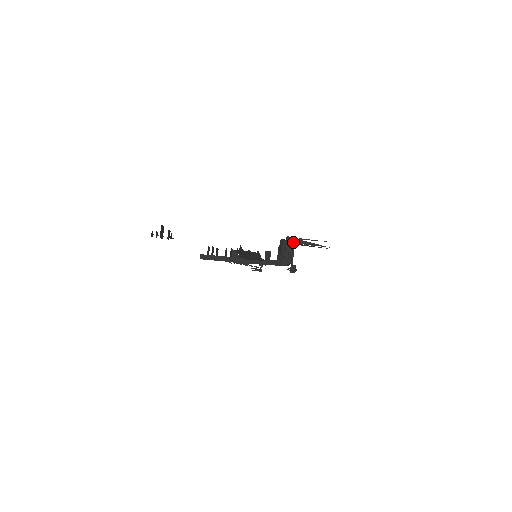
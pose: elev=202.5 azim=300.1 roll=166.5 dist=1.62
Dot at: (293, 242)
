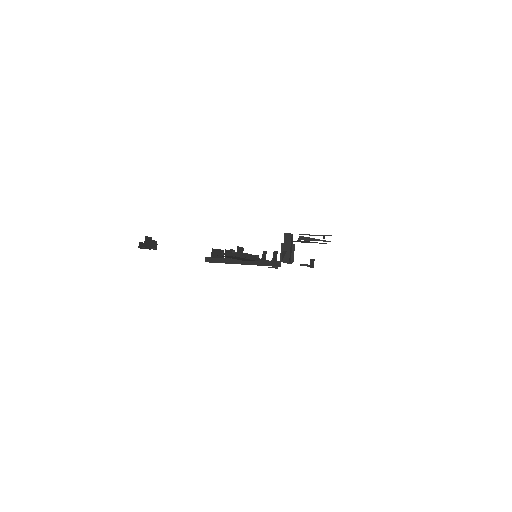
Dot at: occluded
